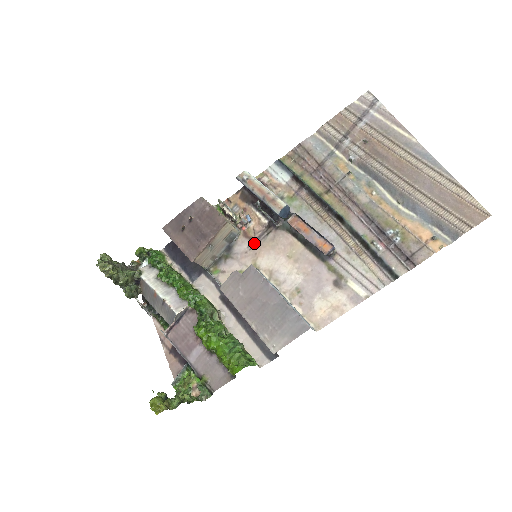
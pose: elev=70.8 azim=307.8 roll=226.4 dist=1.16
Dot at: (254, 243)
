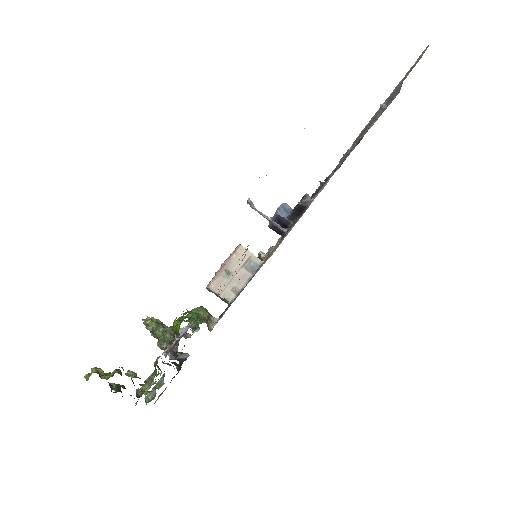
Dot at: occluded
